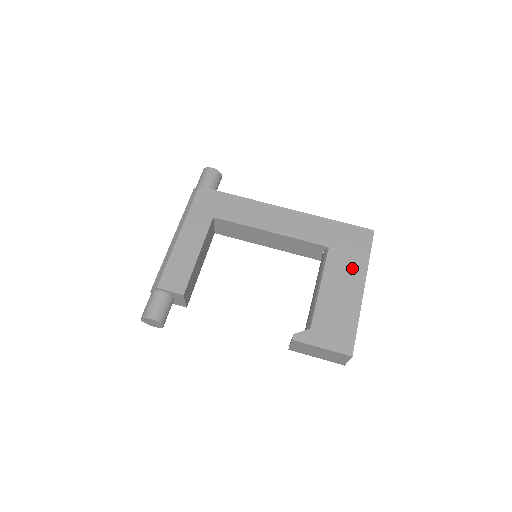
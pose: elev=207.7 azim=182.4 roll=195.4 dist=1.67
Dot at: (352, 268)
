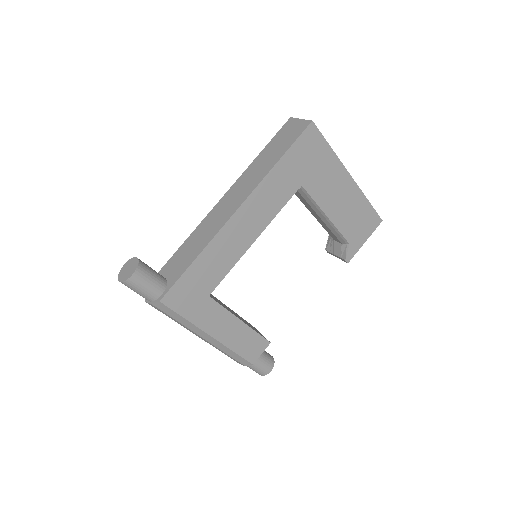
Dot at: (331, 175)
